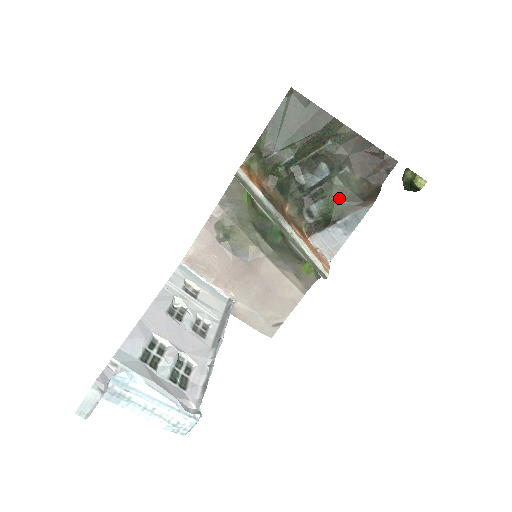
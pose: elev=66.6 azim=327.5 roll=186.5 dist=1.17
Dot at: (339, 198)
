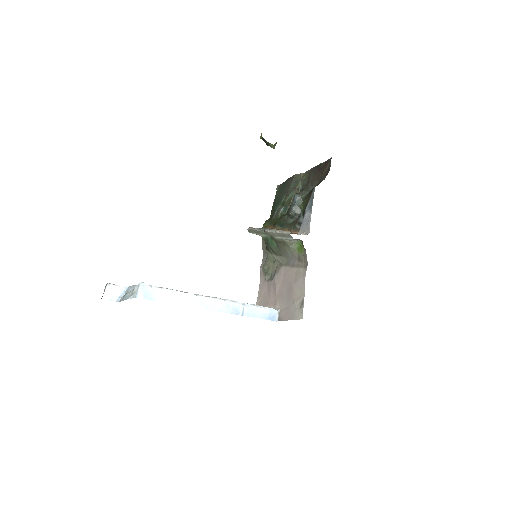
Dot at: (305, 200)
